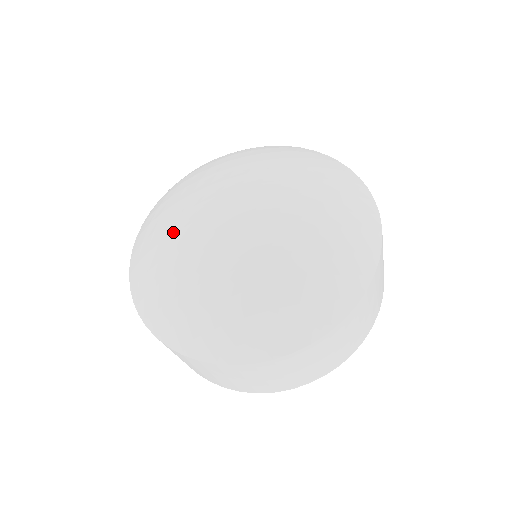
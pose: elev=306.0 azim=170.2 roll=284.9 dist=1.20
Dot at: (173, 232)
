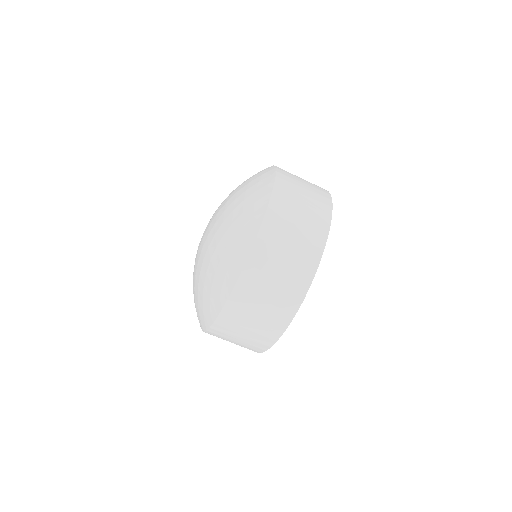
Dot at: occluded
